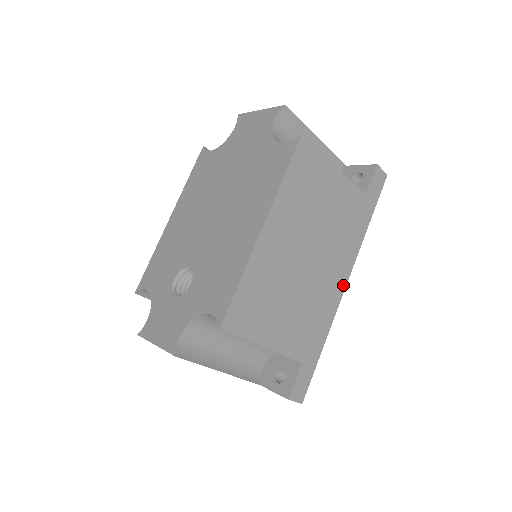
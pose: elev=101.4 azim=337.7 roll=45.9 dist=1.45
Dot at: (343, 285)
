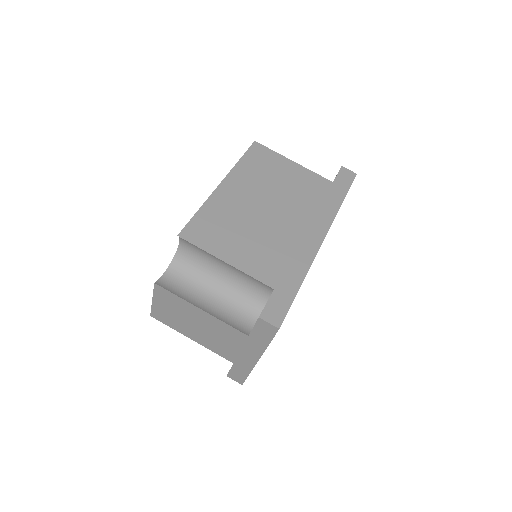
Dot at: (319, 239)
